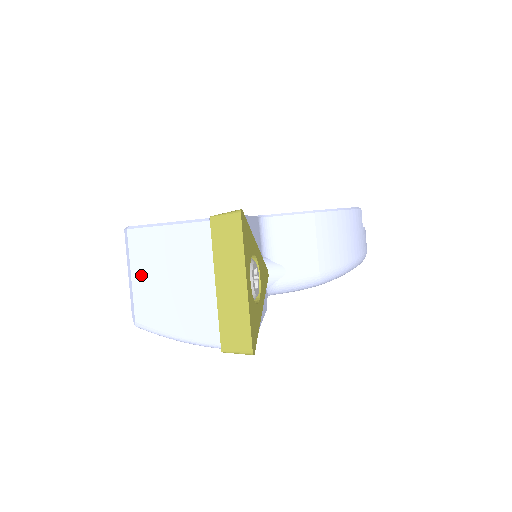
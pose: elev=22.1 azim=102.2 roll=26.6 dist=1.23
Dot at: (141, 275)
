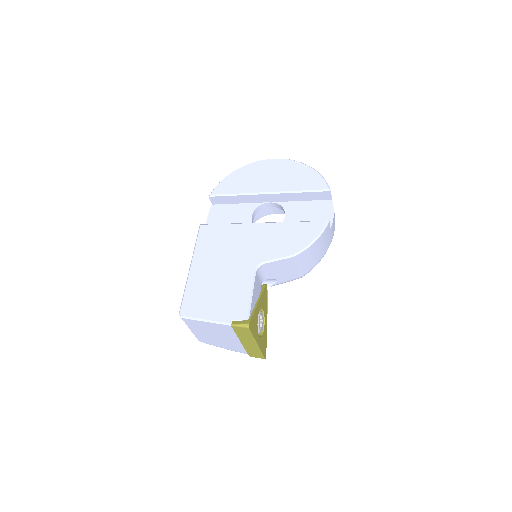
Dot at: (196, 331)
